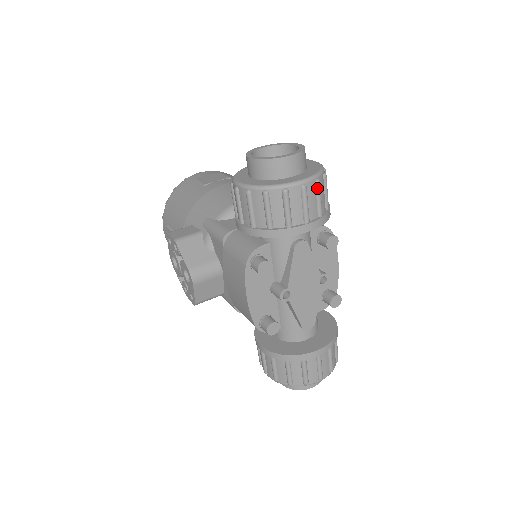
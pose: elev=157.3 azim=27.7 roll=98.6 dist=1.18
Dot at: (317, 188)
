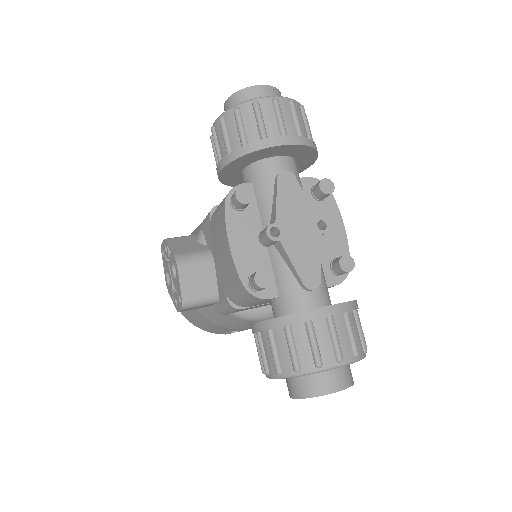
Dot at: (292, 107)
